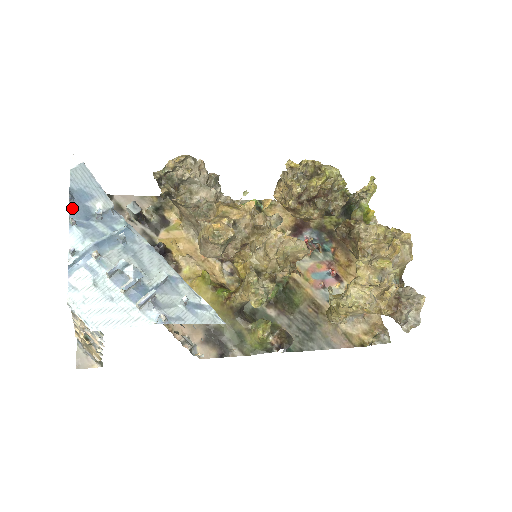
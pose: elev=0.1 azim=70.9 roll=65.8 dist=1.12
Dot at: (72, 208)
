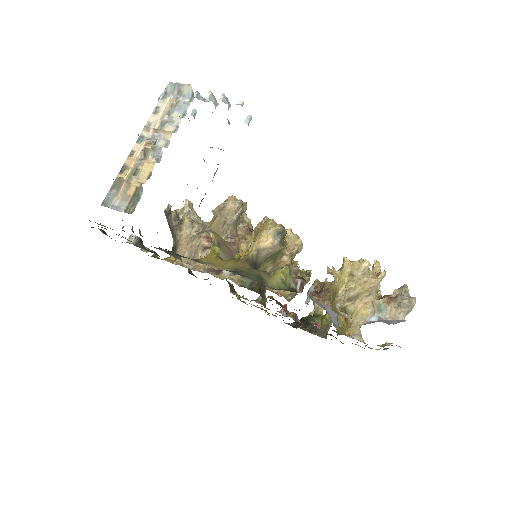
Dot at: occluded
